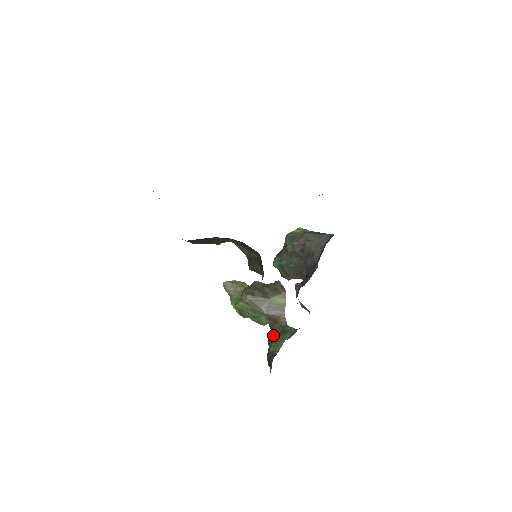
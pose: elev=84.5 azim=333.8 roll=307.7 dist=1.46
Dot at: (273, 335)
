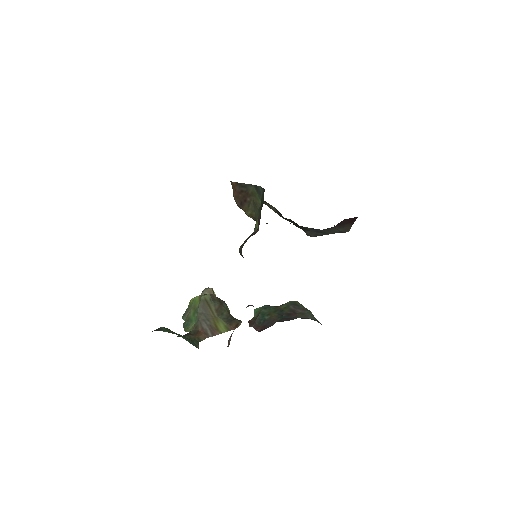
Dot at: (179, 336)
